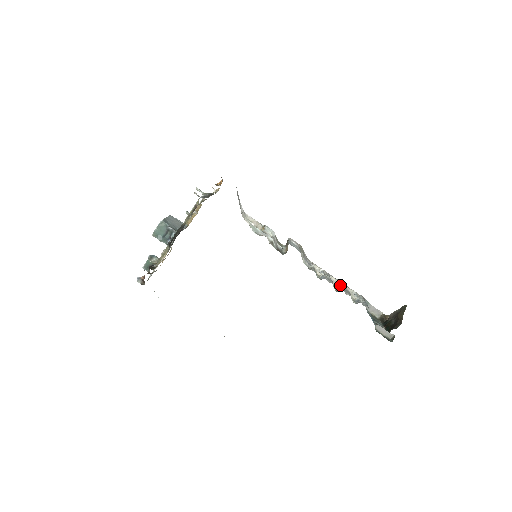
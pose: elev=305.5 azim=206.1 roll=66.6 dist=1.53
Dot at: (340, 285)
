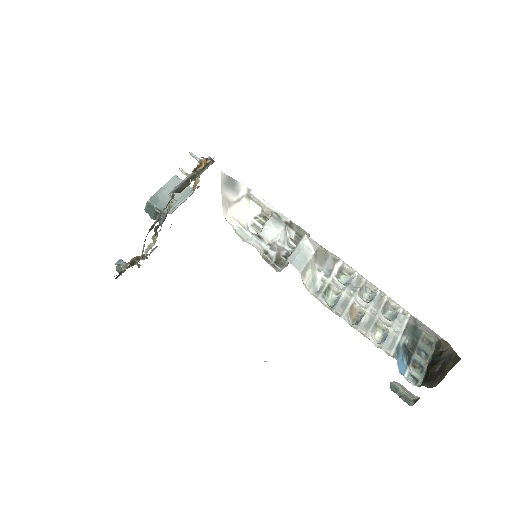
Dot at: (366, 310)
